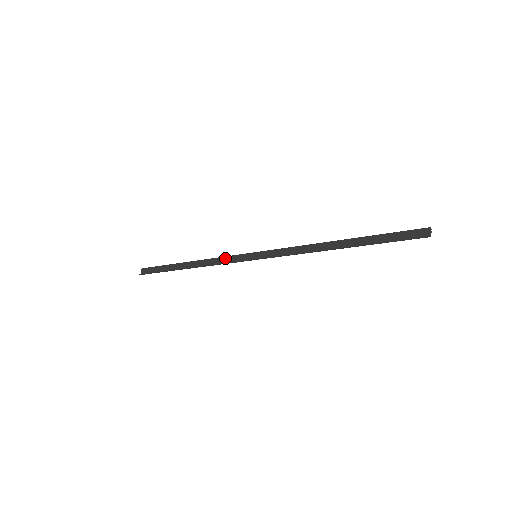
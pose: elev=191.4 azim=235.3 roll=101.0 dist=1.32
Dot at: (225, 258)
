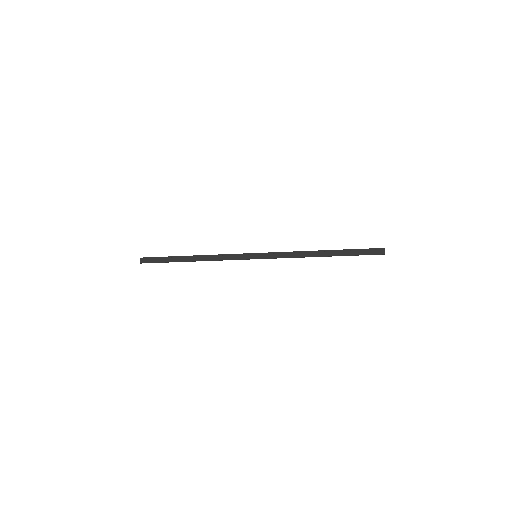
Dot at: (228, 256)
